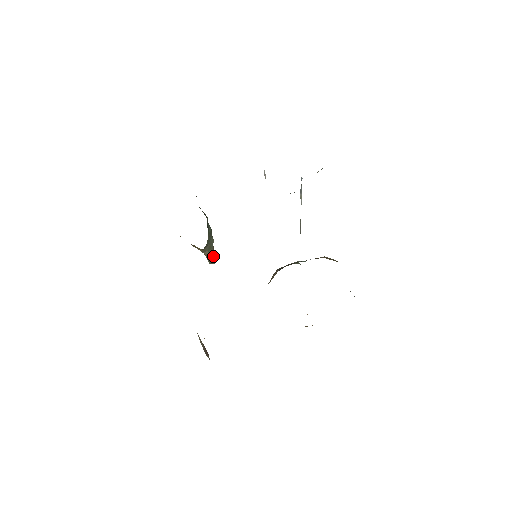
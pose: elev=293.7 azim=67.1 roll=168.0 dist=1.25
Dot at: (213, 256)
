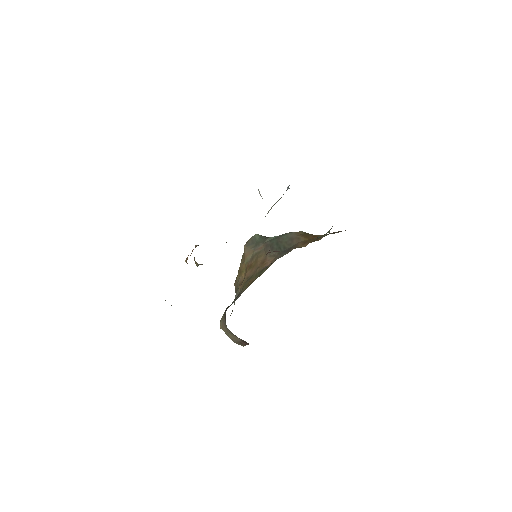
Dot at: occluded
